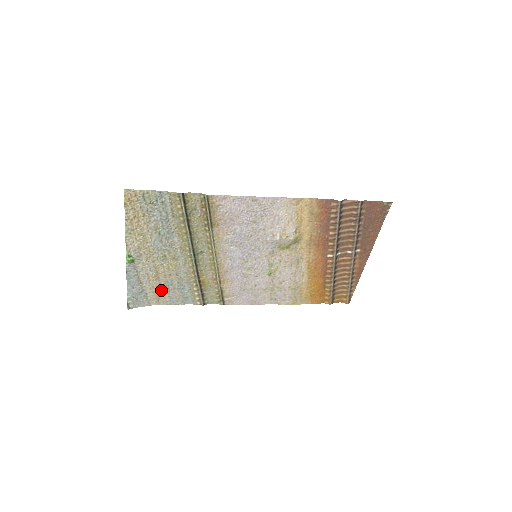
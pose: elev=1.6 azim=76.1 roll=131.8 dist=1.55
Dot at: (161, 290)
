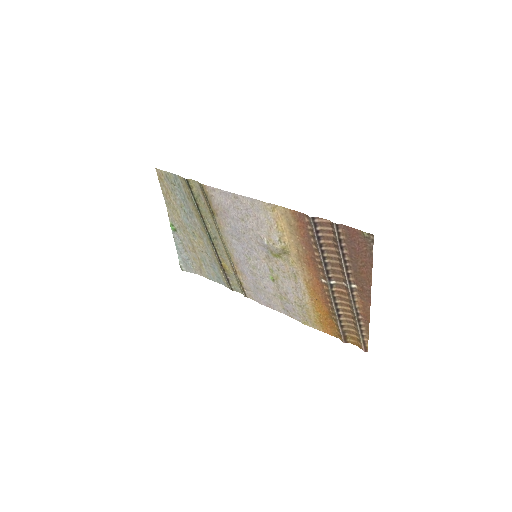
Dot at: (200, 263)
